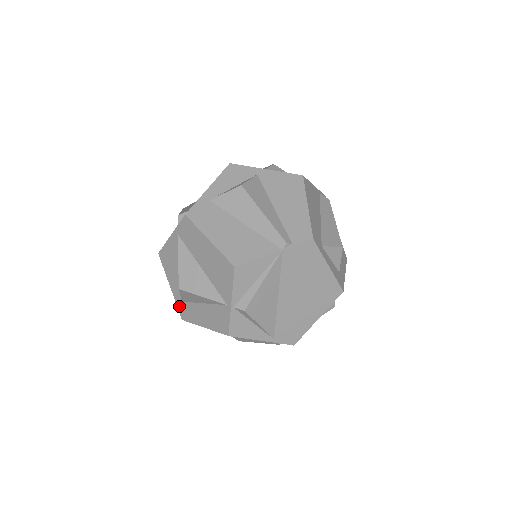
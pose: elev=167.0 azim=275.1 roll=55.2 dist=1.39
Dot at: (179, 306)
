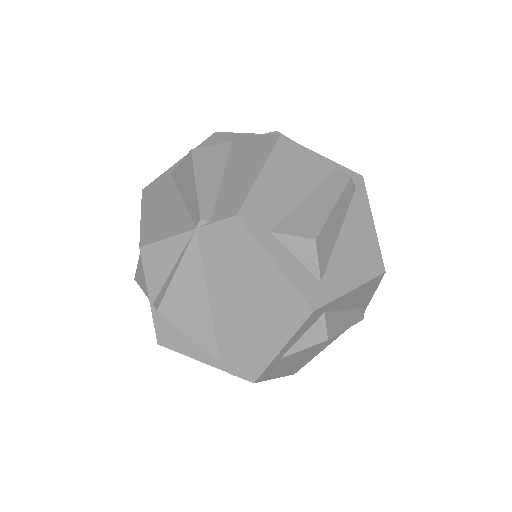
Dot at: occluded
